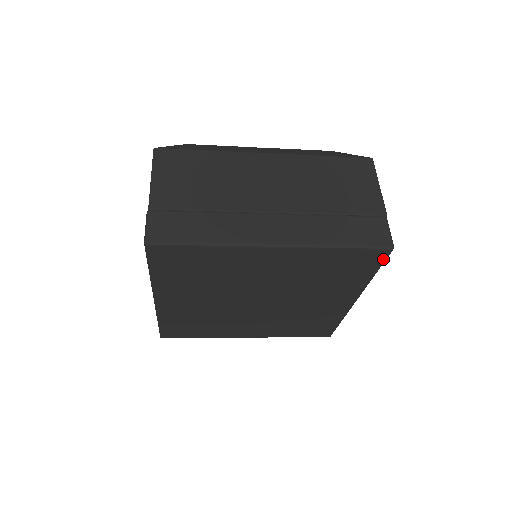
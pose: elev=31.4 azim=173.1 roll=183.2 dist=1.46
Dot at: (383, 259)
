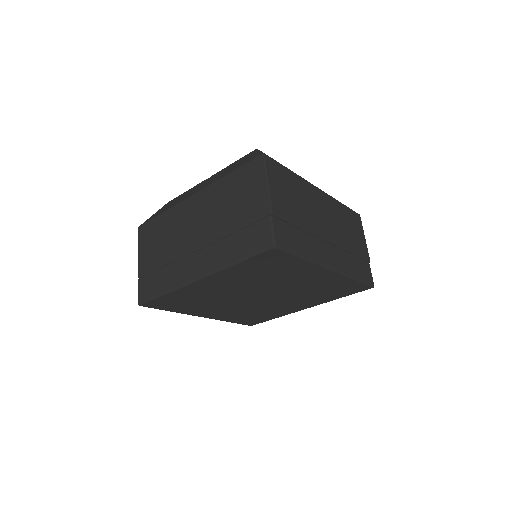
Dot at: (283, 253)
